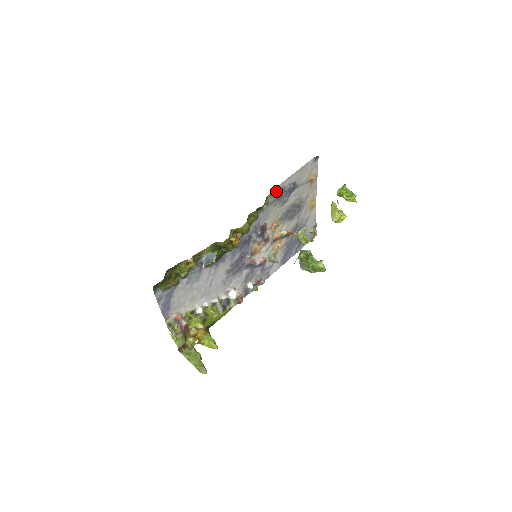
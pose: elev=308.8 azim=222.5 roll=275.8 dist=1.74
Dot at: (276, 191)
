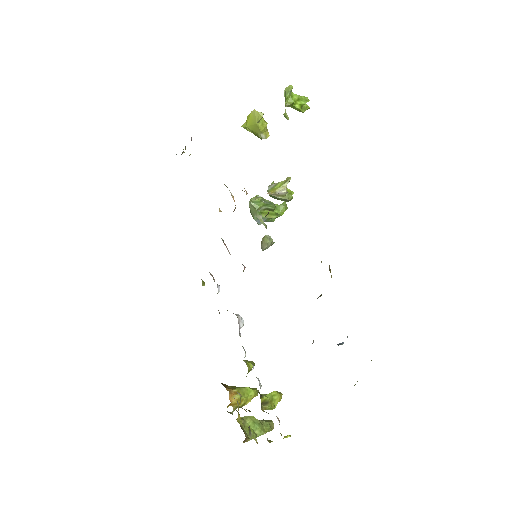
Dot at: occluded
